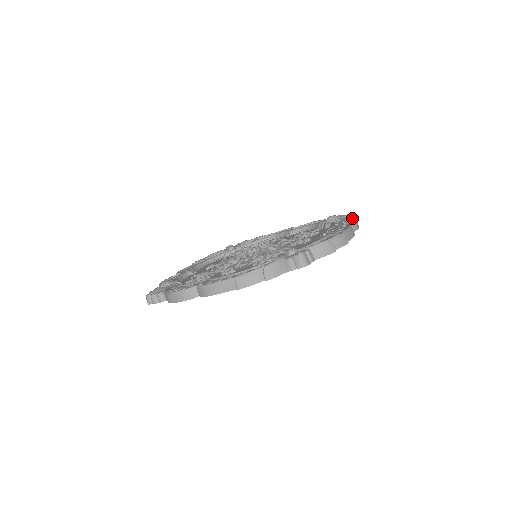
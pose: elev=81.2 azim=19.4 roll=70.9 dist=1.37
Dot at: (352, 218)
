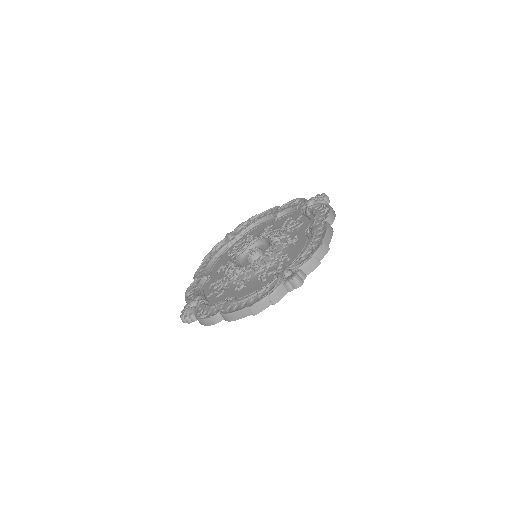
Dot at: (328, 207)
